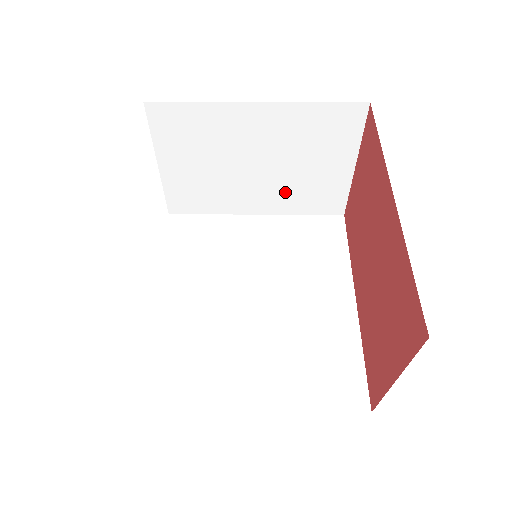
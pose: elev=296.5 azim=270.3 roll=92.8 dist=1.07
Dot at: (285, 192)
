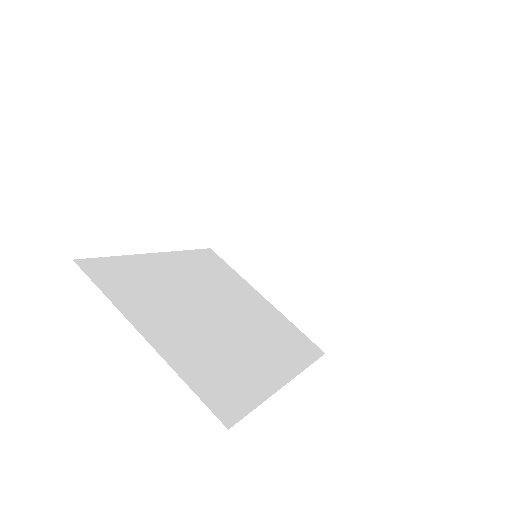
Dot at: (299, 292)
